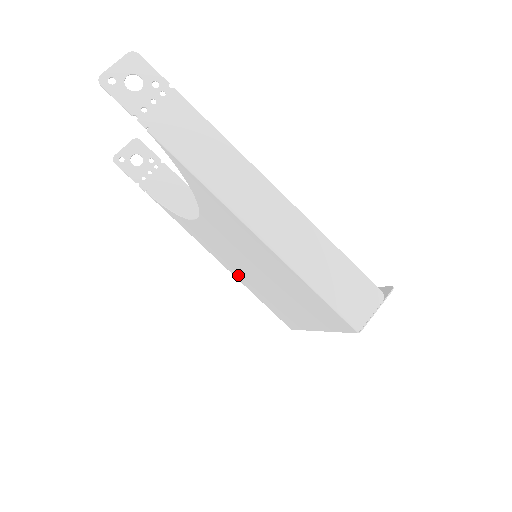
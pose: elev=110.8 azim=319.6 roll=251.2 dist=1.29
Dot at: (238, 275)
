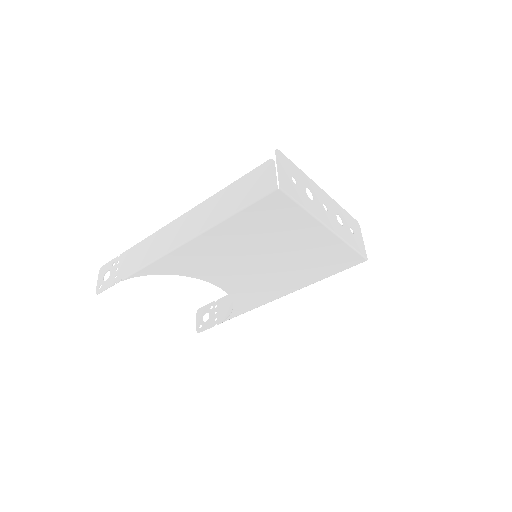
Dot at: (294, 283)
